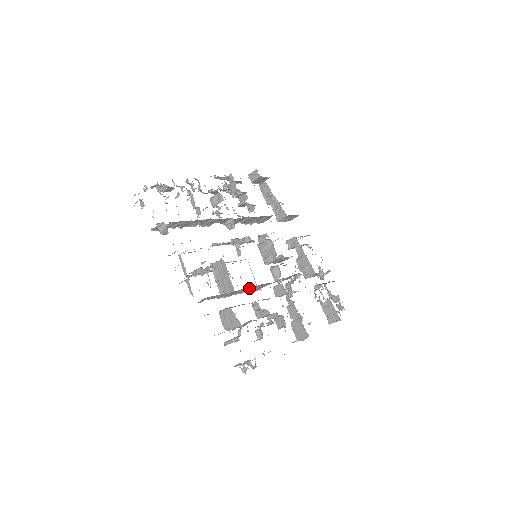
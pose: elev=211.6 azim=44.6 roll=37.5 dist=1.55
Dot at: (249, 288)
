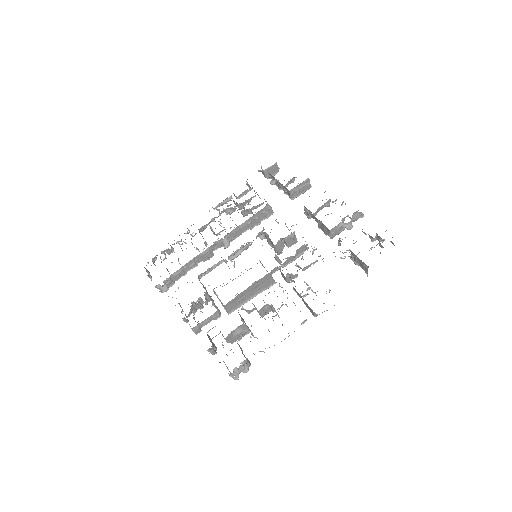
Dot at: (250, 292)
